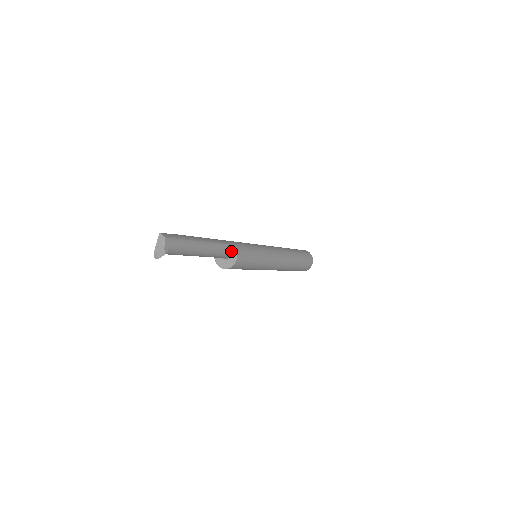
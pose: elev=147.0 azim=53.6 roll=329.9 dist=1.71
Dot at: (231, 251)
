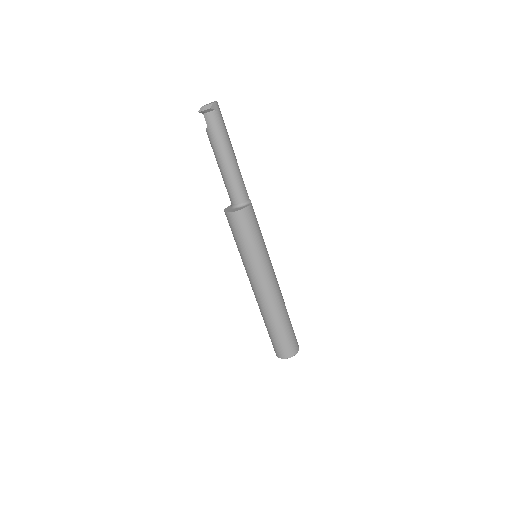
Dot at: (246, 198)
